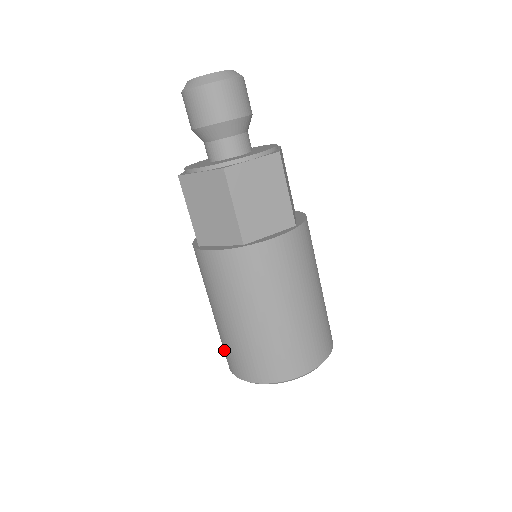
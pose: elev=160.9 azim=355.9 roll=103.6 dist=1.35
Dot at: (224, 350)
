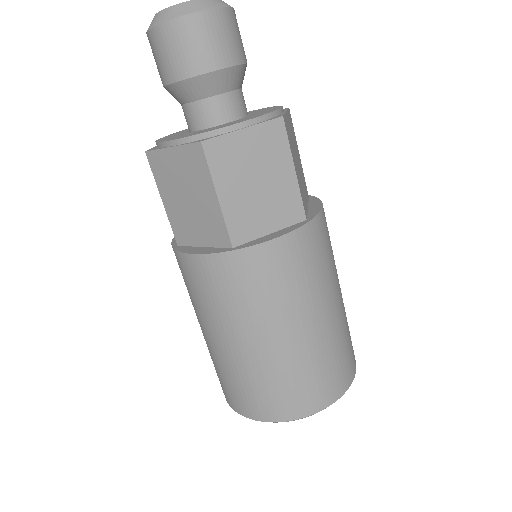
Dot at: occluded
